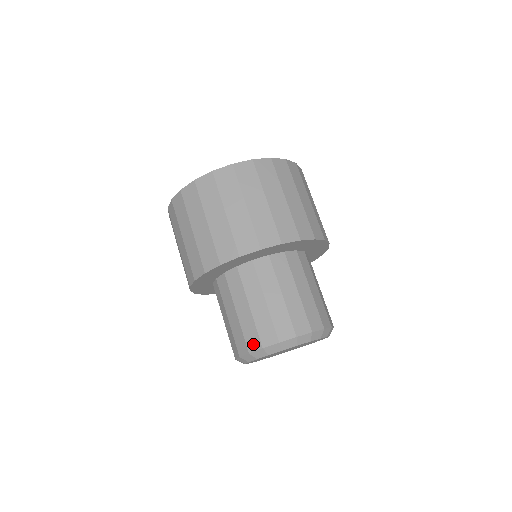
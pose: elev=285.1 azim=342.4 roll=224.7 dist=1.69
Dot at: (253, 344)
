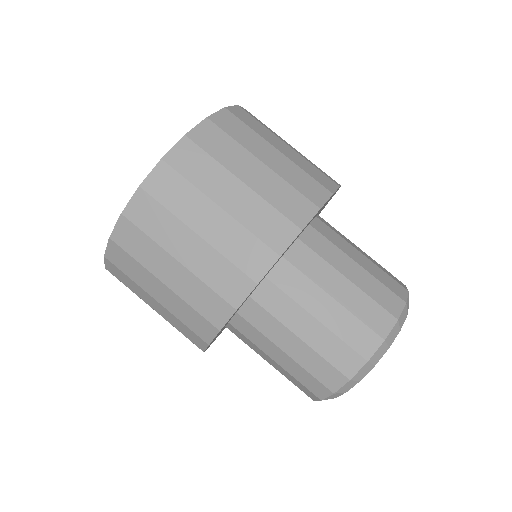
Dot at: (350, 365)
